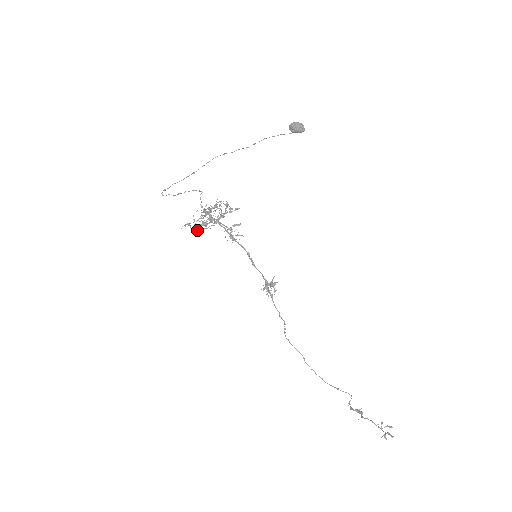
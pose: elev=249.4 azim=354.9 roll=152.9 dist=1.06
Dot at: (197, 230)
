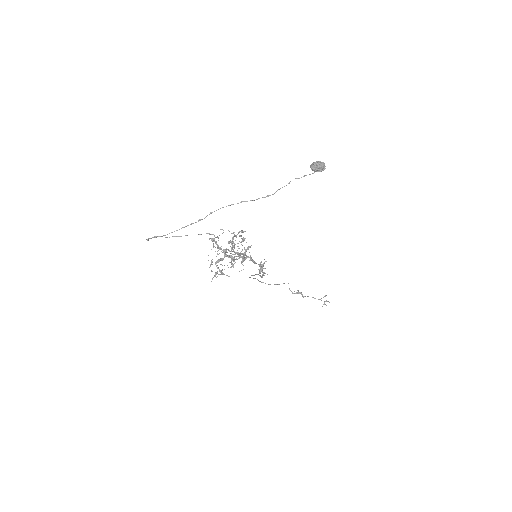
Dot at: (229, 276)
